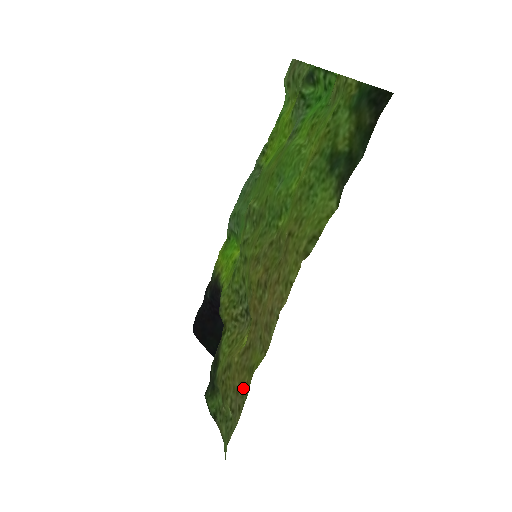
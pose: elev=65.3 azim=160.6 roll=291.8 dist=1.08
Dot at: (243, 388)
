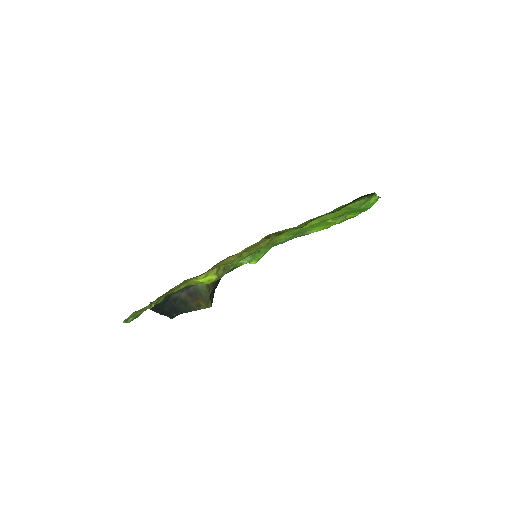
Dot at: occluded
